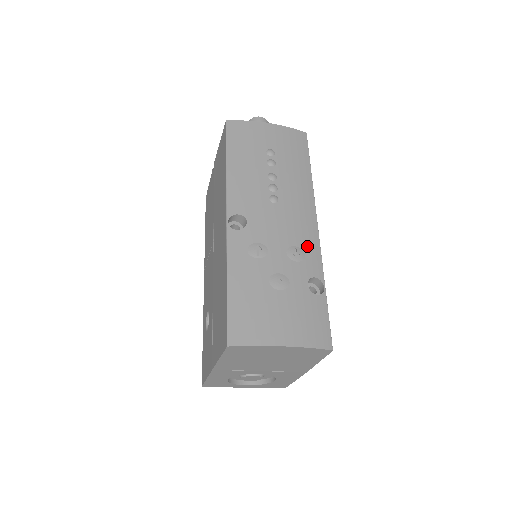
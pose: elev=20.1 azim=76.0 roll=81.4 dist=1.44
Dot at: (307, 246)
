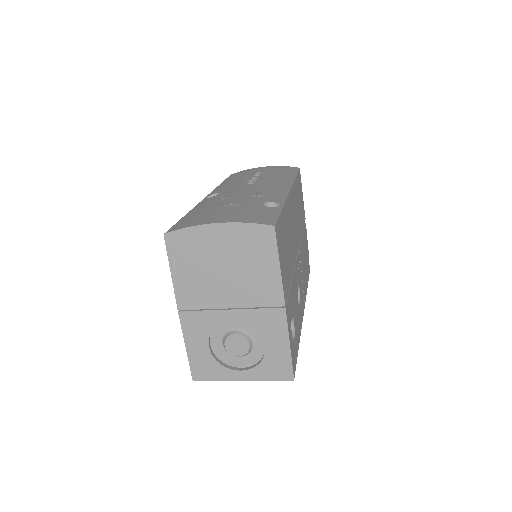
Dot at: (272, 193)
